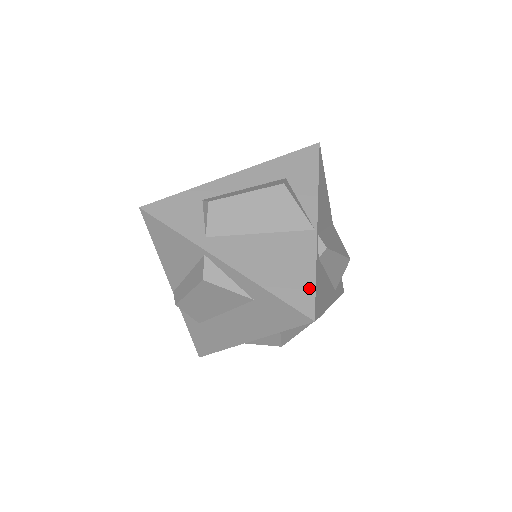
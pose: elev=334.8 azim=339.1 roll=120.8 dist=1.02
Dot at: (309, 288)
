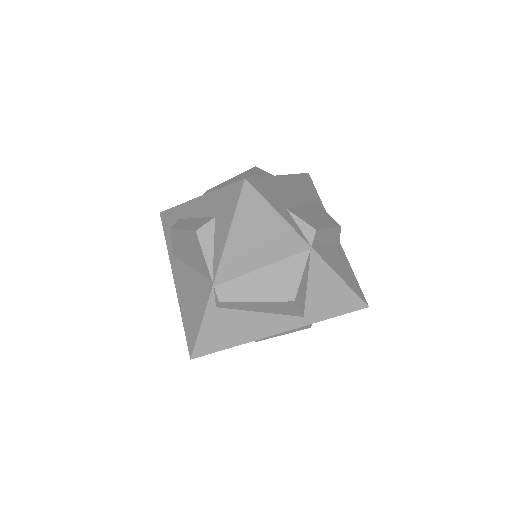
Dot at: (195, 332)
